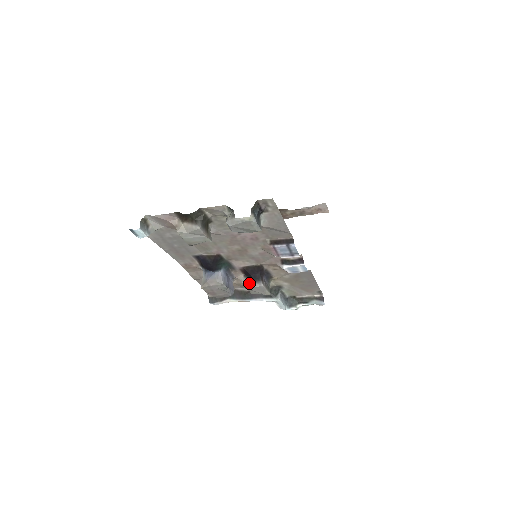
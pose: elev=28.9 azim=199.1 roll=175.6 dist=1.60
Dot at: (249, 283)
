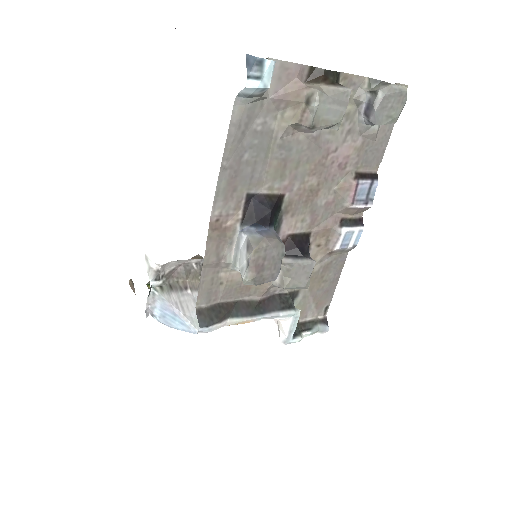
Dot at: (295, 261)
